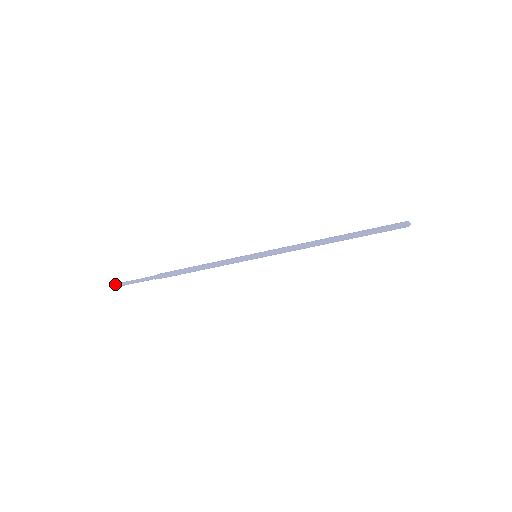
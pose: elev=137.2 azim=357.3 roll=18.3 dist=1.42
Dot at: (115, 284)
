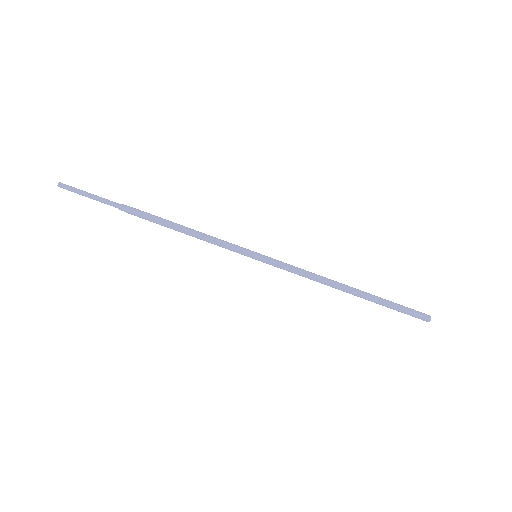
Dot at: (61, 183)
